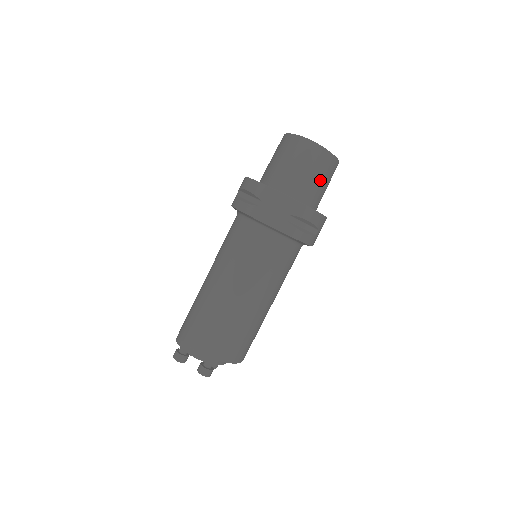
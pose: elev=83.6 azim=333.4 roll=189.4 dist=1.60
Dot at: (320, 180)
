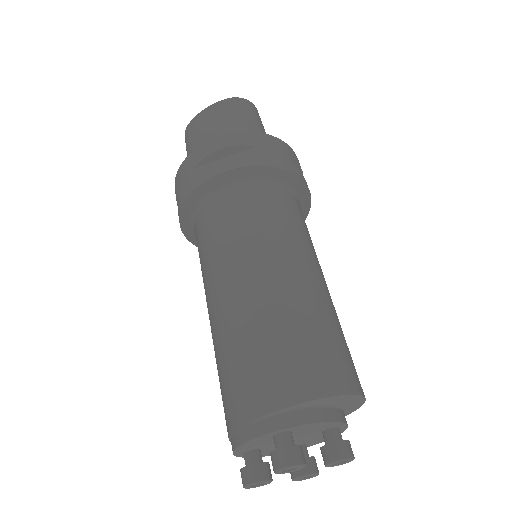
Dot at: occluded
